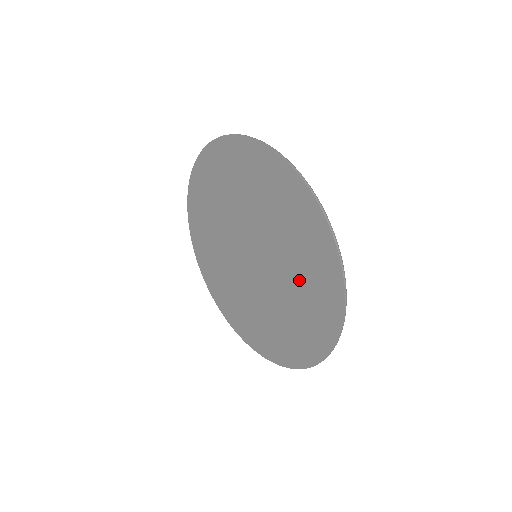
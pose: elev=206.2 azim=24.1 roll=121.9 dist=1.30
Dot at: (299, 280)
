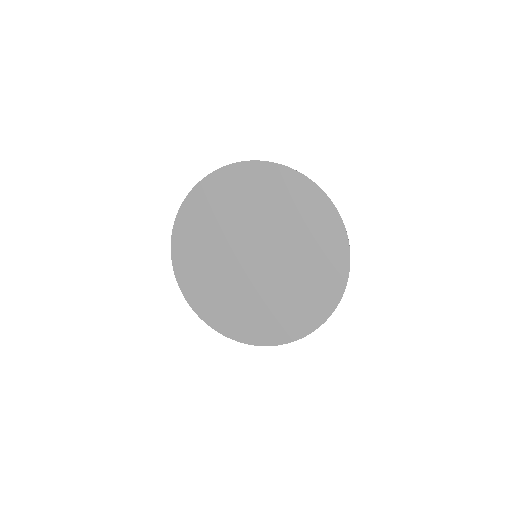
Dot at: (295, 292)
